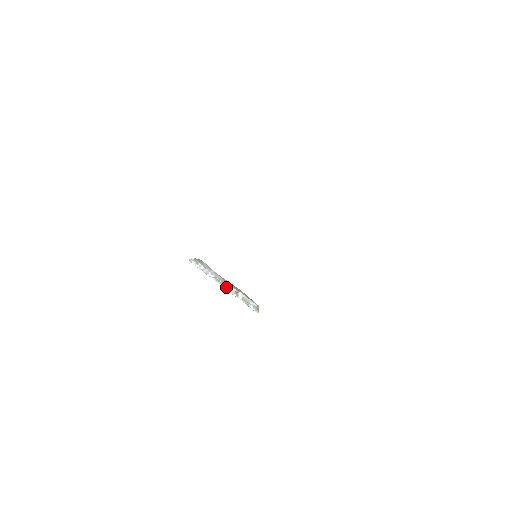
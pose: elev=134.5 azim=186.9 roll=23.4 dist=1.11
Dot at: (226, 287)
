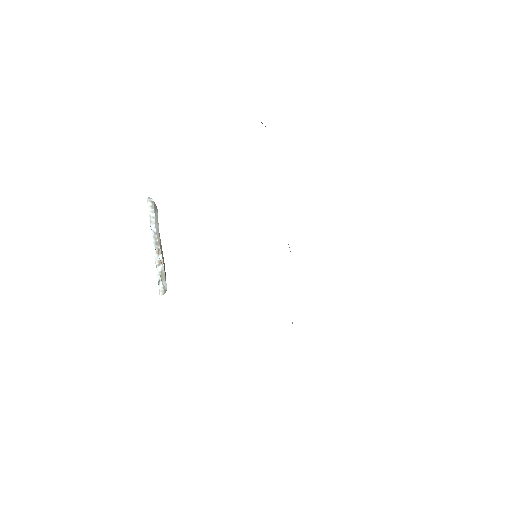
Dot at: (156, 249)
